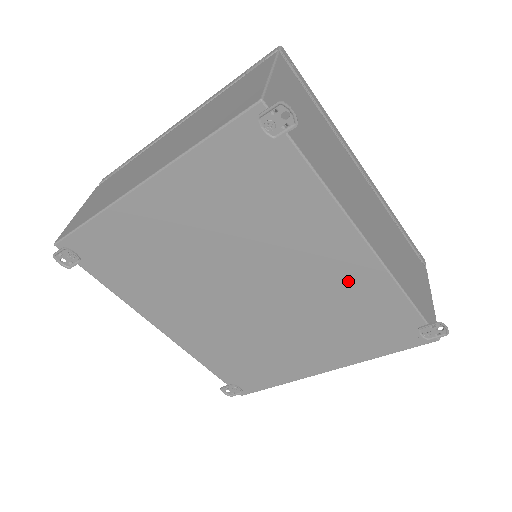
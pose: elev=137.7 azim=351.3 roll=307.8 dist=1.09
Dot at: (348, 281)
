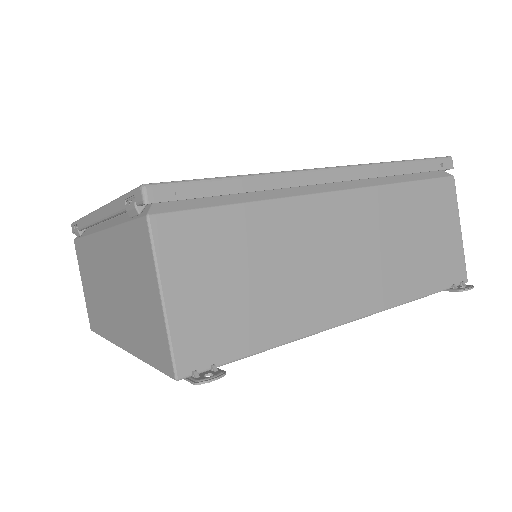
Dot at: occluded
